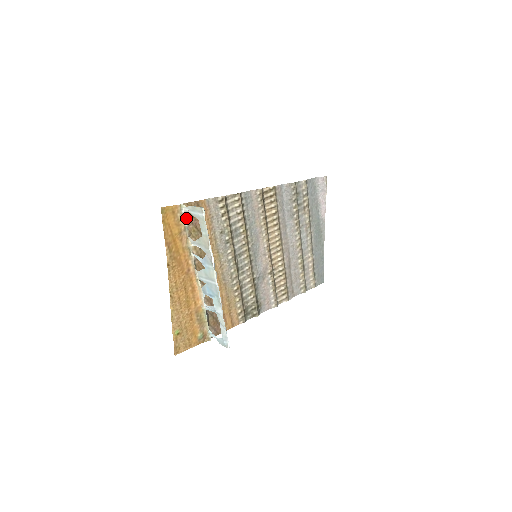
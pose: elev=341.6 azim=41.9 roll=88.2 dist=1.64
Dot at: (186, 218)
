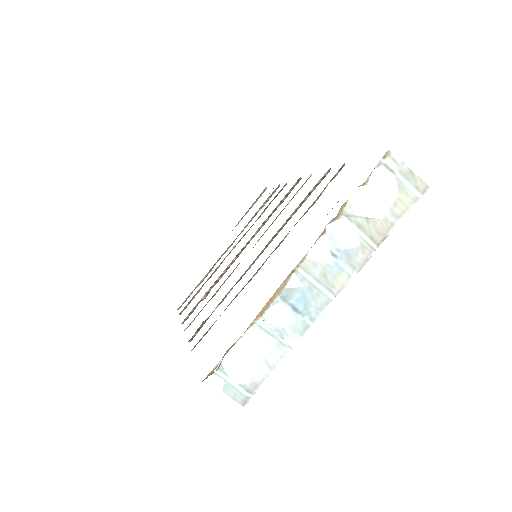
Dot at: occluded
